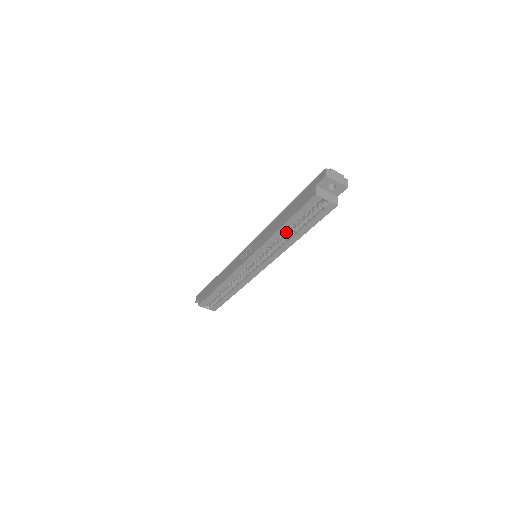
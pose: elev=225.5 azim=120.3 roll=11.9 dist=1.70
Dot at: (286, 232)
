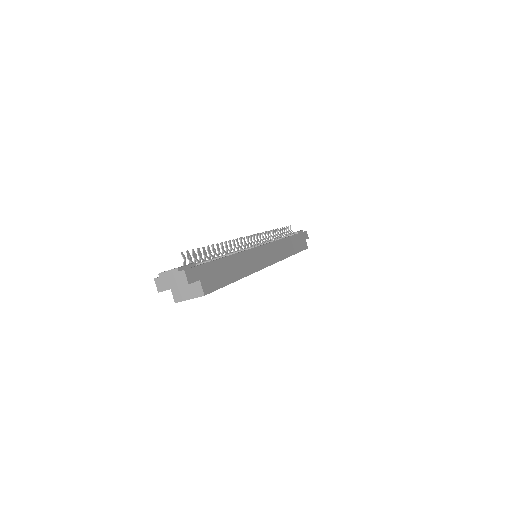
Dot at: occluded
